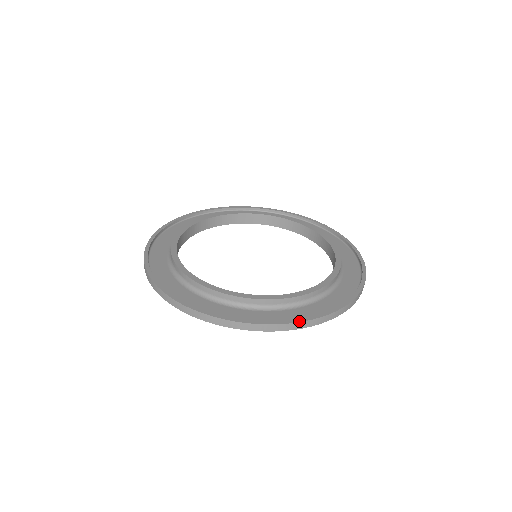
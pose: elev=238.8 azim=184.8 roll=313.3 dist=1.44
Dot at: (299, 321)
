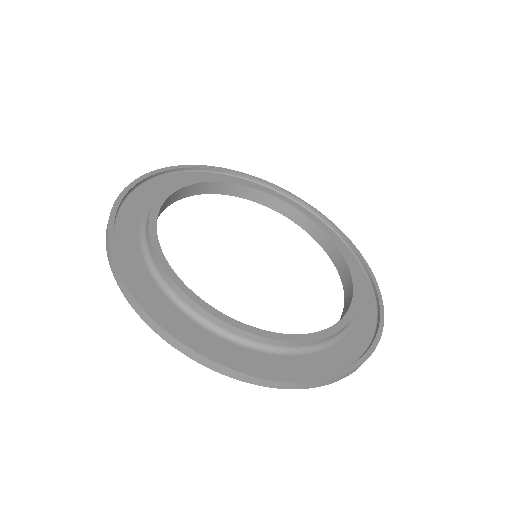
Dot at: (194, 349)
